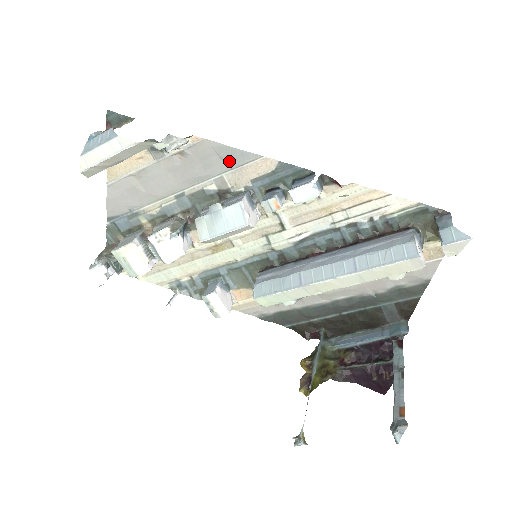
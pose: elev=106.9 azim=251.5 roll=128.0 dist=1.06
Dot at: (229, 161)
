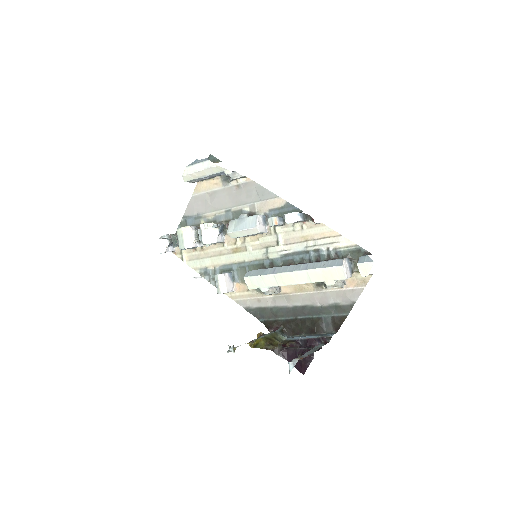
Dot at: (261, 196)
